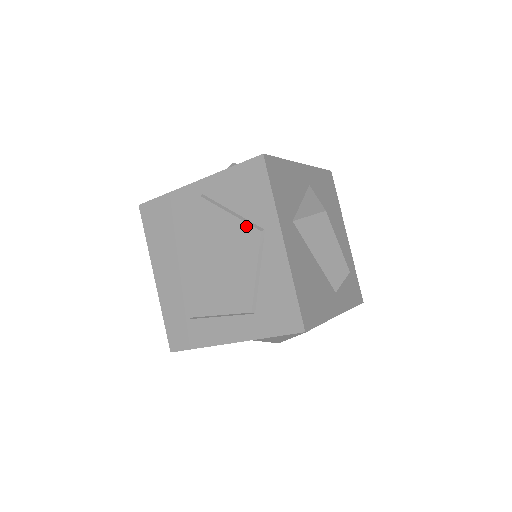
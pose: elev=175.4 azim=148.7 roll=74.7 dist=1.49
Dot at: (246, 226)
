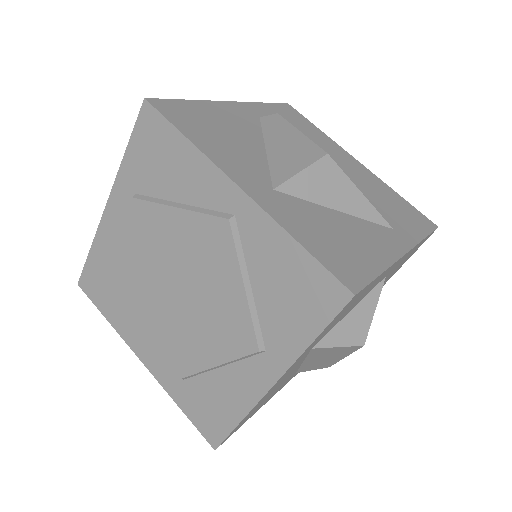
Dot at: (249, 324)
